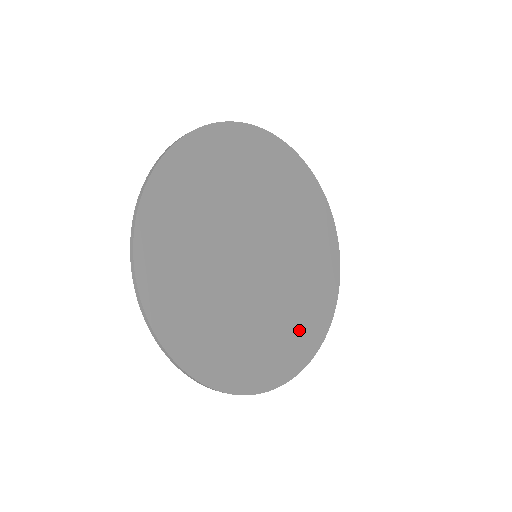
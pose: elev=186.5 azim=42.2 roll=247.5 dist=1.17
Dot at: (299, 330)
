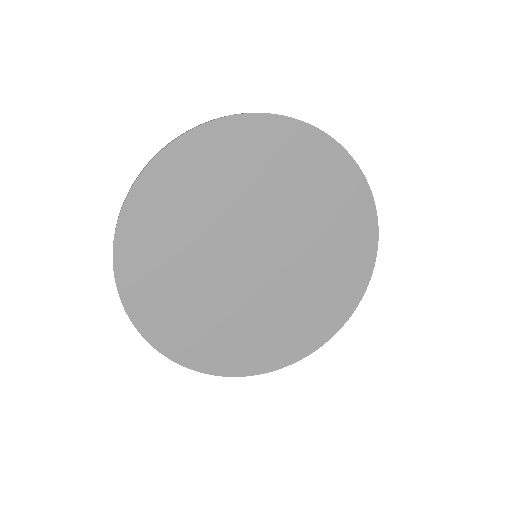
Dot at: (338, 279)
